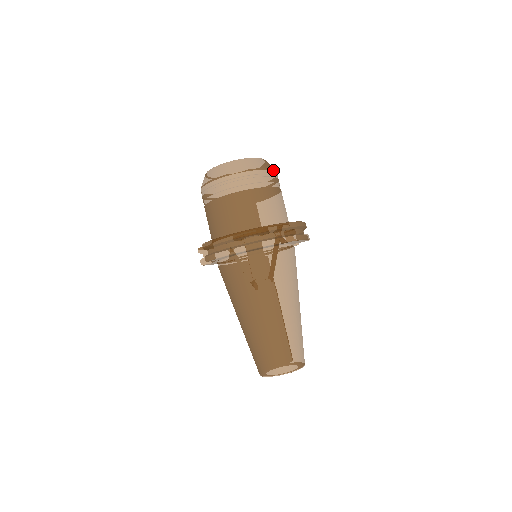
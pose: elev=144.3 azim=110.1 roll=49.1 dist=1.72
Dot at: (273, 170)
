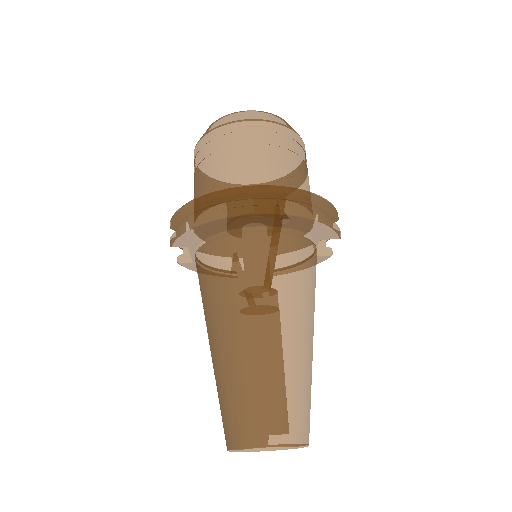
Dot at: (293, 130)
